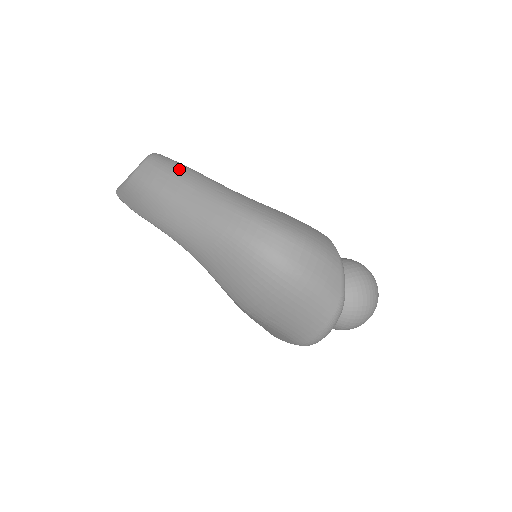
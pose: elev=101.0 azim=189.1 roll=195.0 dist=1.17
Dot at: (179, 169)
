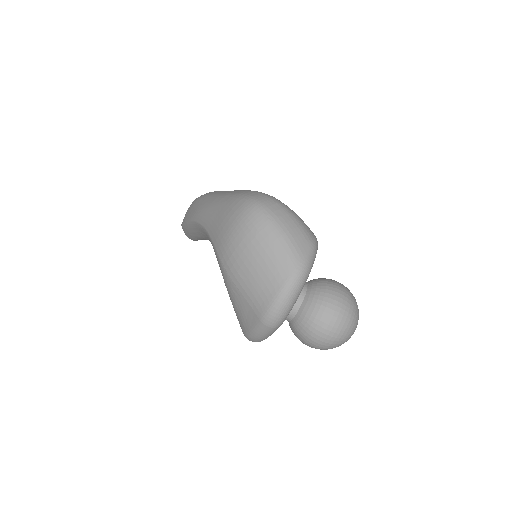
Dot at: occluded
